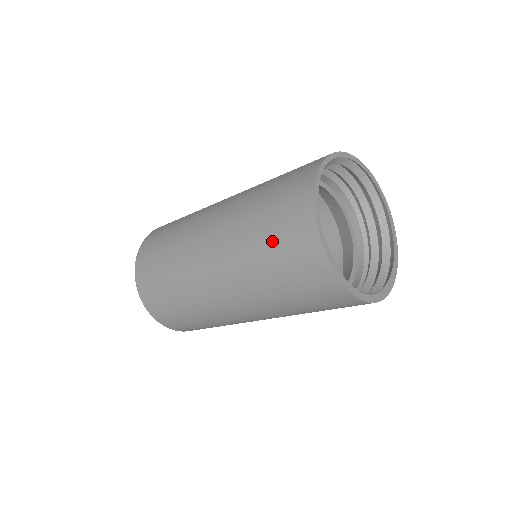
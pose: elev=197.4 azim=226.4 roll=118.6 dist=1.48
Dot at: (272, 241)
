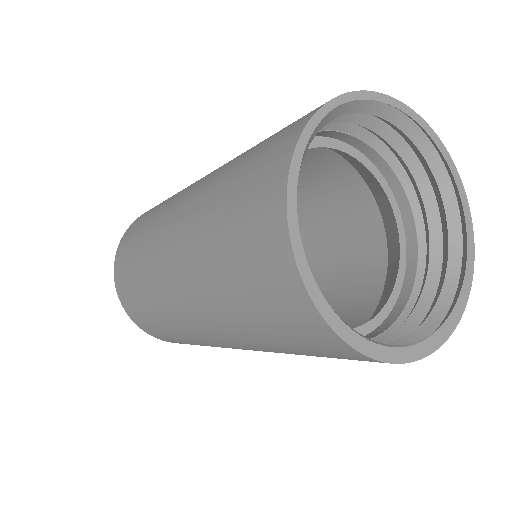
Dot at: (231, 205)
